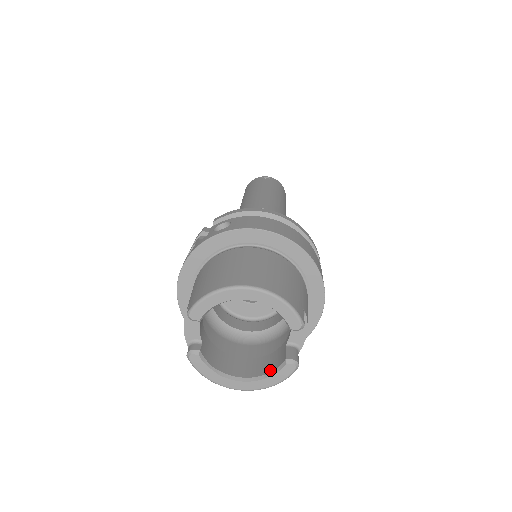
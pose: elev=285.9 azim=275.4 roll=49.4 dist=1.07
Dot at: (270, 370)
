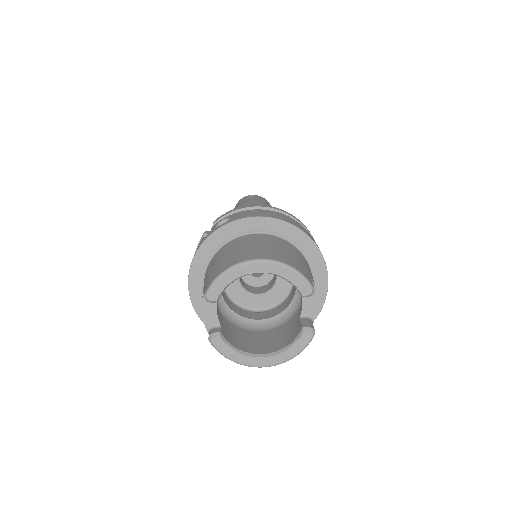
Dot at: (289, 342)
